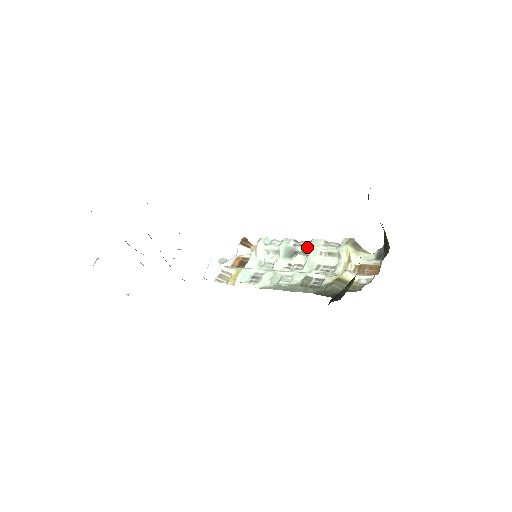
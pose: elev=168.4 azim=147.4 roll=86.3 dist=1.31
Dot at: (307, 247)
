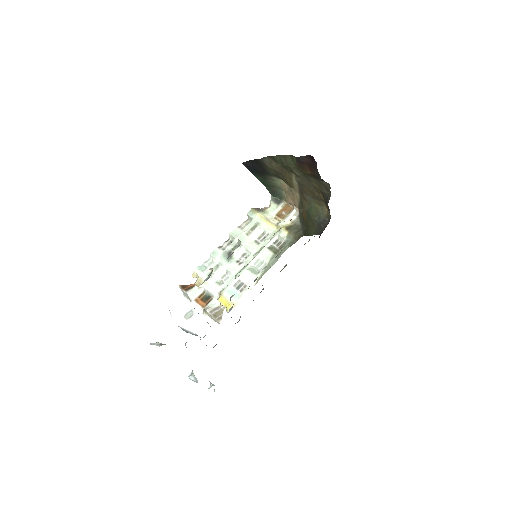
Dot at: (235, 240)
